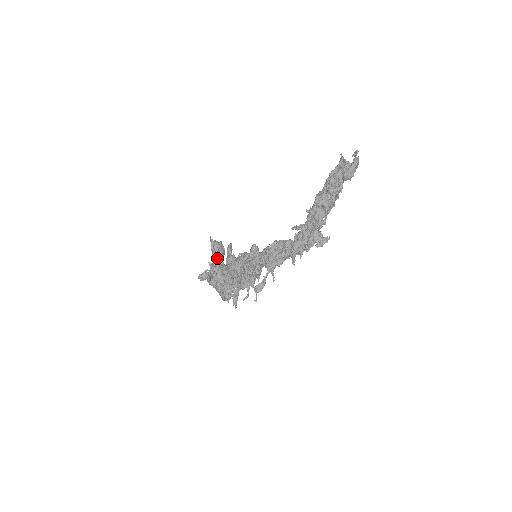
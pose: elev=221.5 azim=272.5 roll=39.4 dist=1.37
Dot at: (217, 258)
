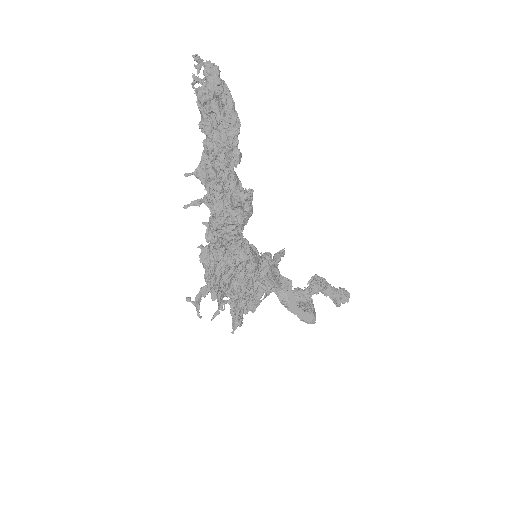
Dot at: occluded
